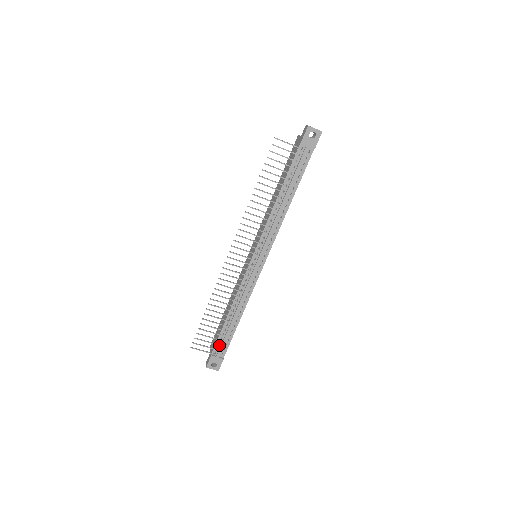
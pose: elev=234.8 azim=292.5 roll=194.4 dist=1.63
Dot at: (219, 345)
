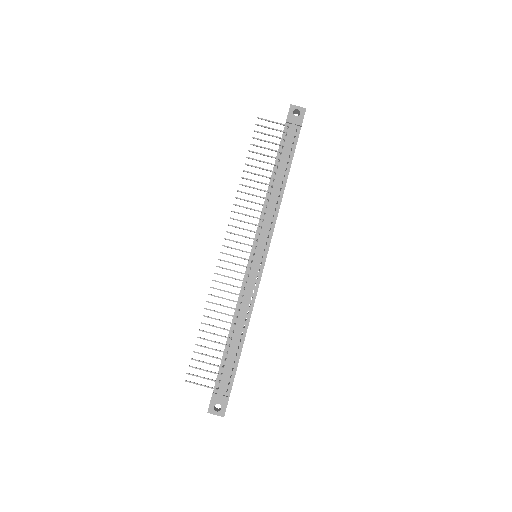
Dot at: (222, 377)
